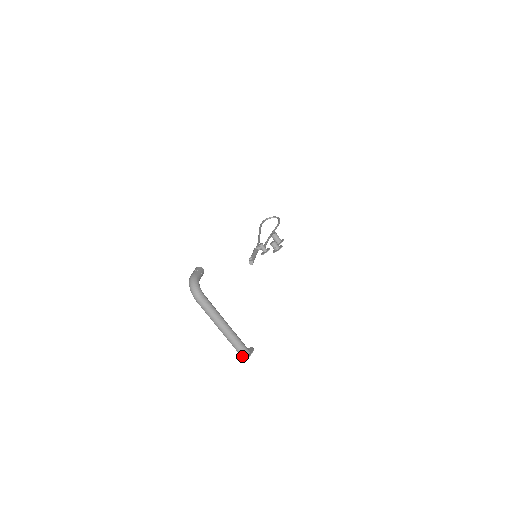
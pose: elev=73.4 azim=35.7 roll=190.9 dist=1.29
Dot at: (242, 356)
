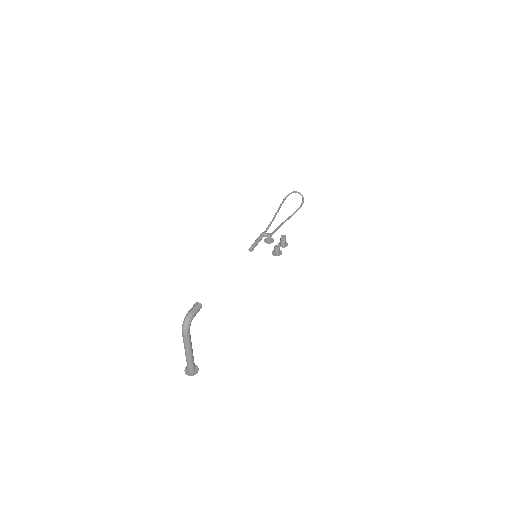
Dot at: (188, 371)
